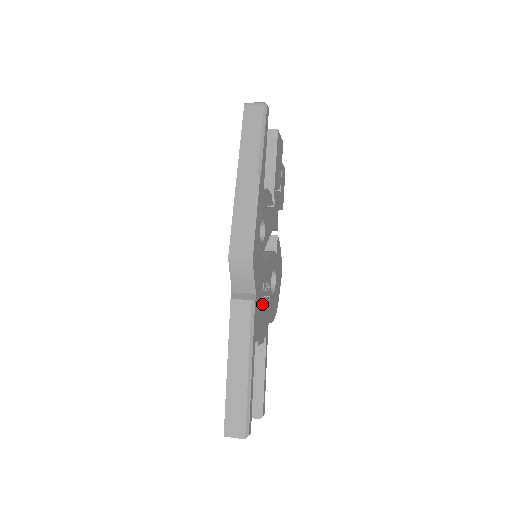
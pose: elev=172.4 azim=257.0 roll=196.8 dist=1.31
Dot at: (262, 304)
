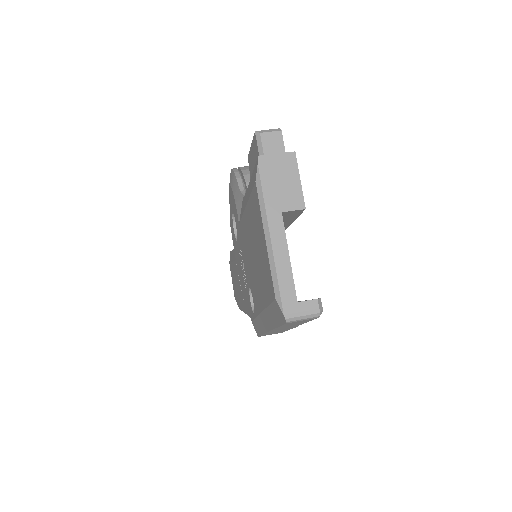
Dot at: occluded
